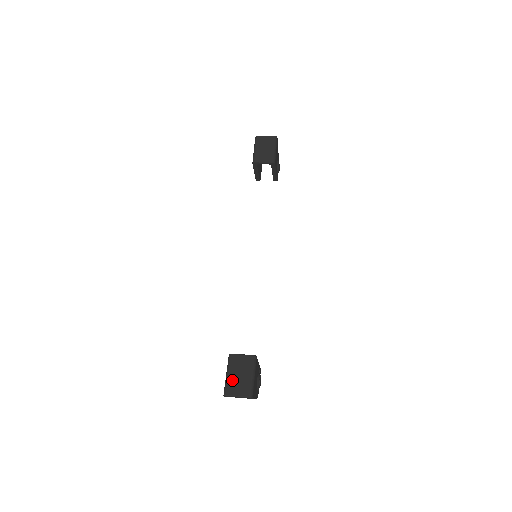
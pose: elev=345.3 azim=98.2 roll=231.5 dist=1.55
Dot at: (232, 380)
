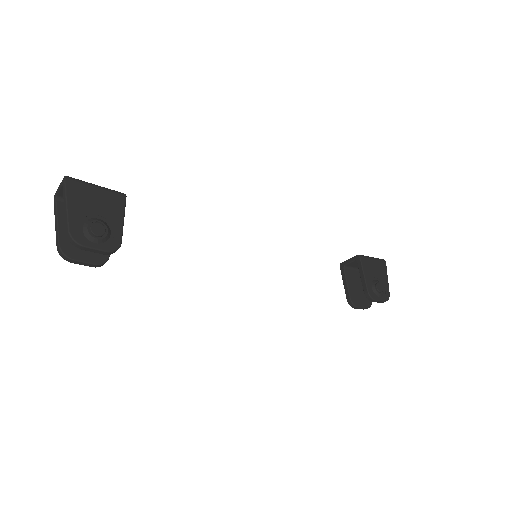
Dot at: occluded
